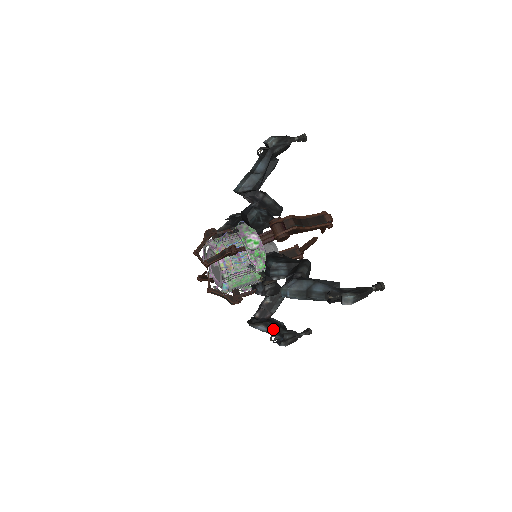
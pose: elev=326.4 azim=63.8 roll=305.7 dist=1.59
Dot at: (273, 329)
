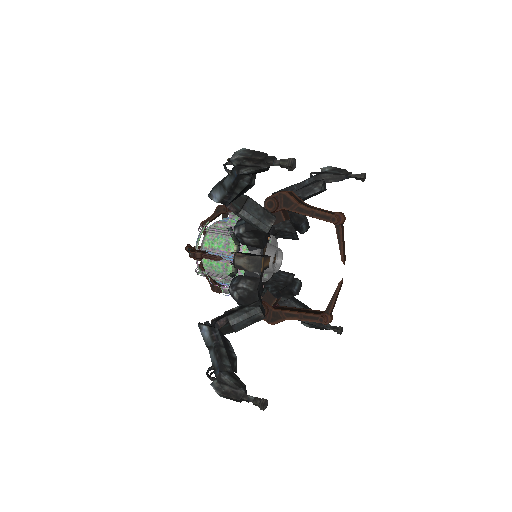
Dot at: (215, 341)
